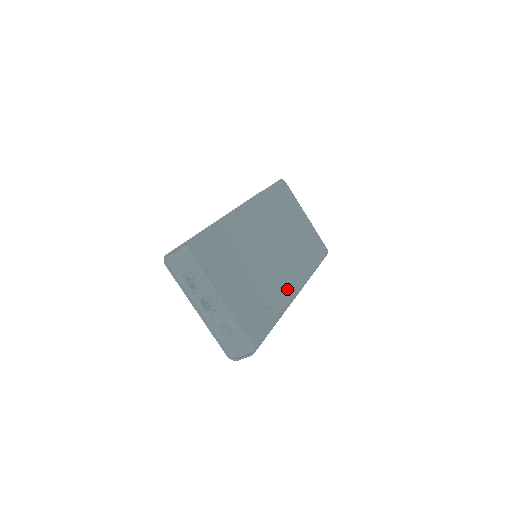
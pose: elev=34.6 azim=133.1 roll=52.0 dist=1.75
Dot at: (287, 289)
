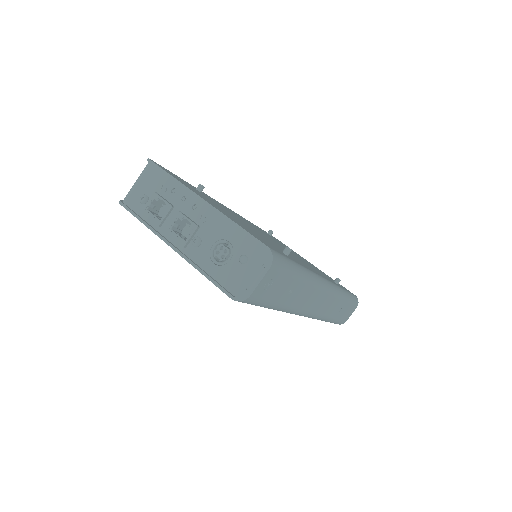
Dot at: (309, 268)
